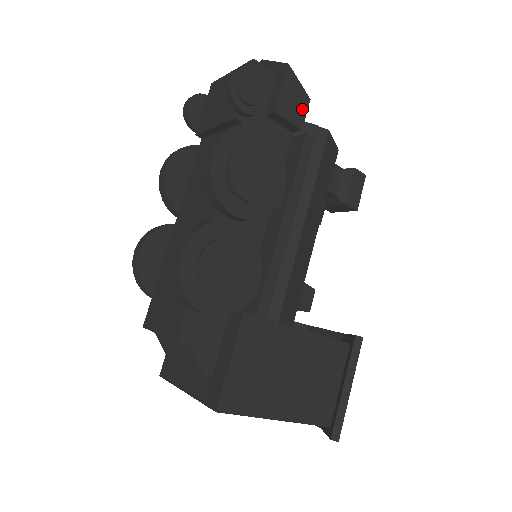
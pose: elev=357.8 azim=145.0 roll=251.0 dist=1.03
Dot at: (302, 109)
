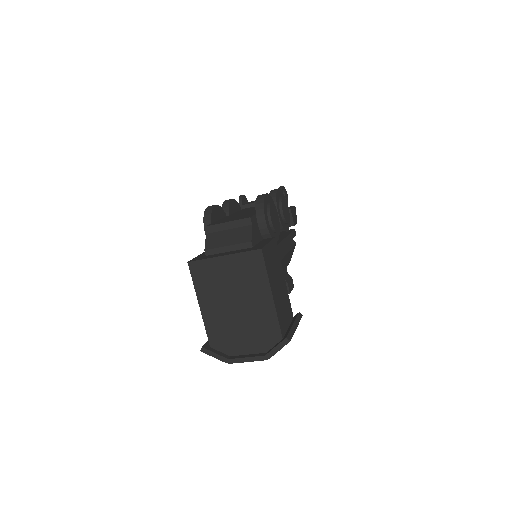
Dot at: (295, 221)
